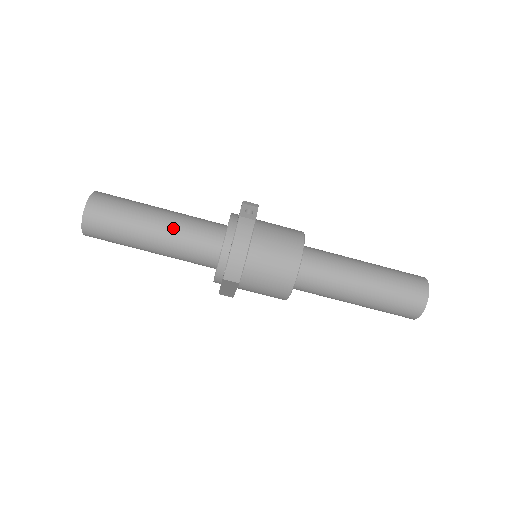
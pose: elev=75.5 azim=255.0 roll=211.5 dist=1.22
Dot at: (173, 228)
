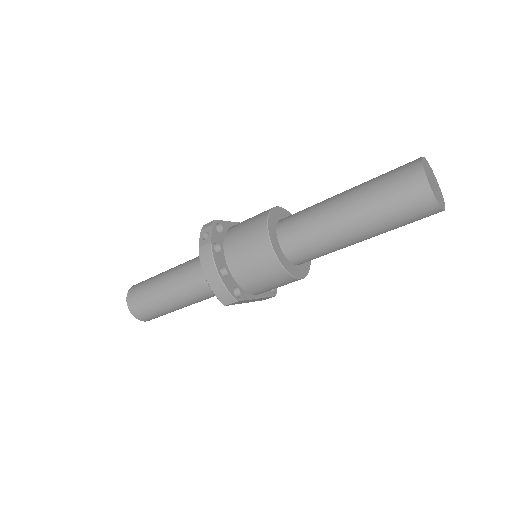
Dot at: (179, 283)
